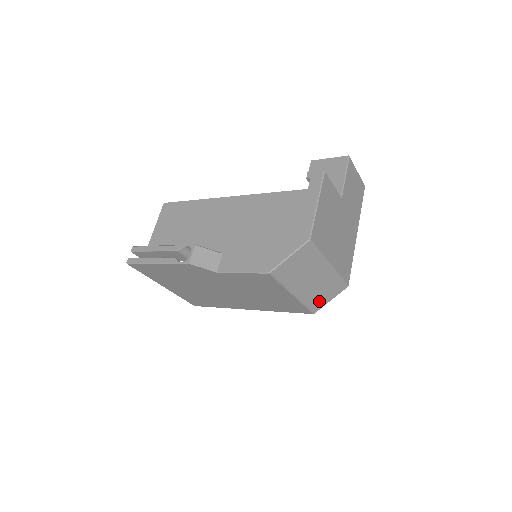
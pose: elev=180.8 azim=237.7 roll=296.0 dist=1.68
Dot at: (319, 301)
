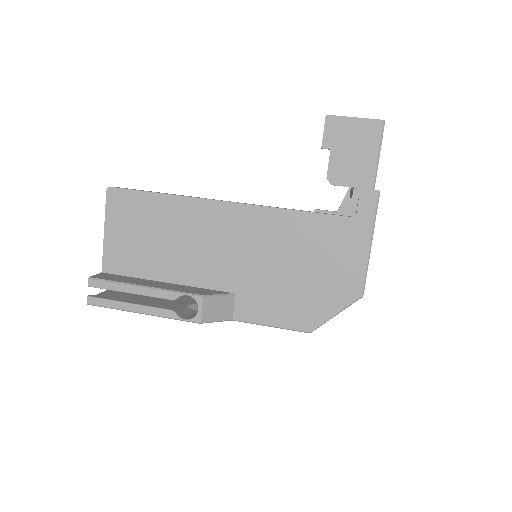
Dot at: occluded
